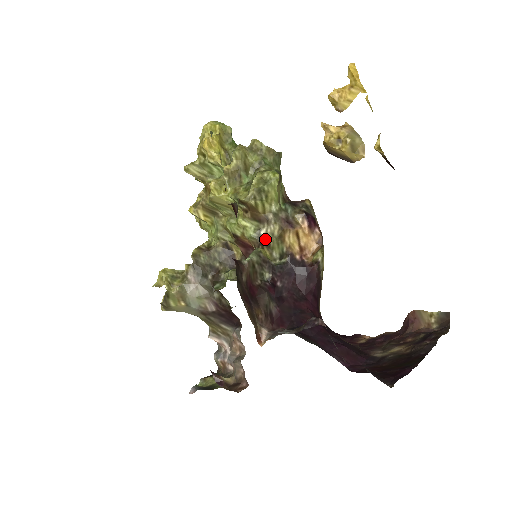
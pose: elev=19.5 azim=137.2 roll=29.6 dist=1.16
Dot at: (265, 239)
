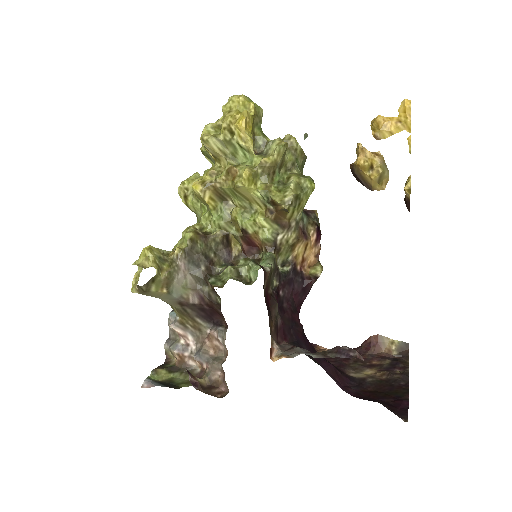
Dot at: (278, 244)
